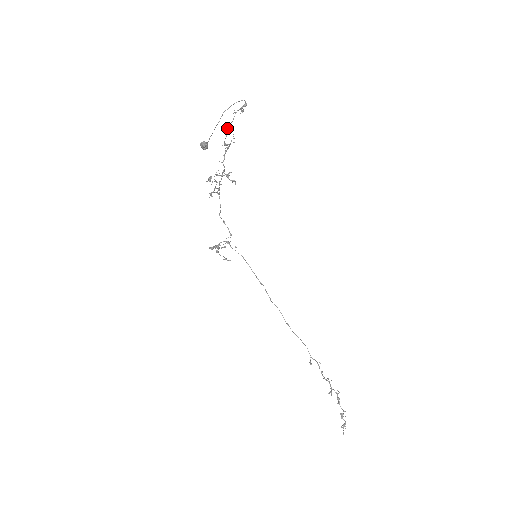
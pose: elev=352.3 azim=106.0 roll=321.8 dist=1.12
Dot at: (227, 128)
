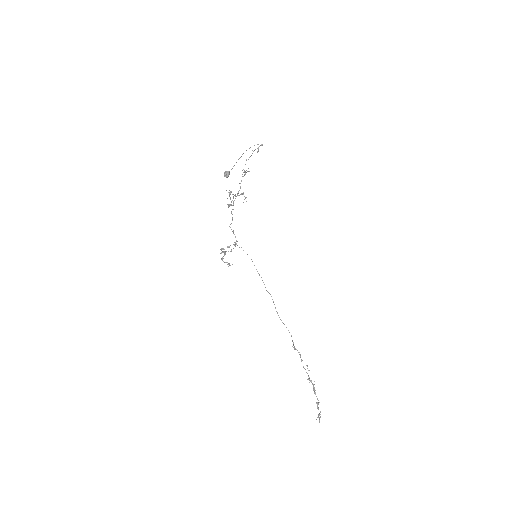
Dot at: occluded
